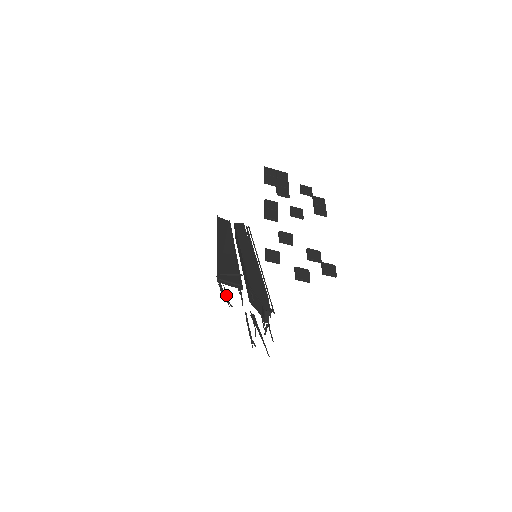
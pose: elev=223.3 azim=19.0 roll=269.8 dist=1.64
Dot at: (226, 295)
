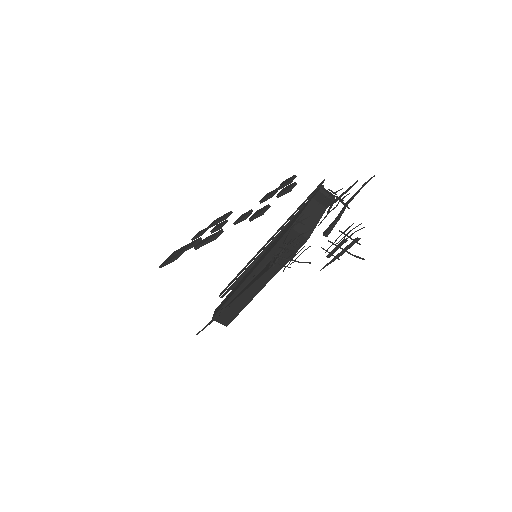
Dot at: (295, 260)
